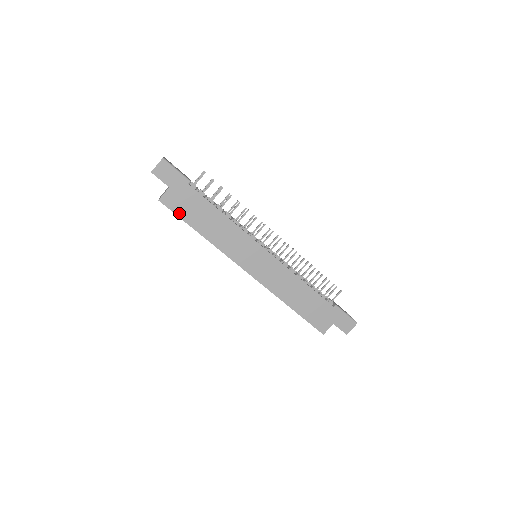
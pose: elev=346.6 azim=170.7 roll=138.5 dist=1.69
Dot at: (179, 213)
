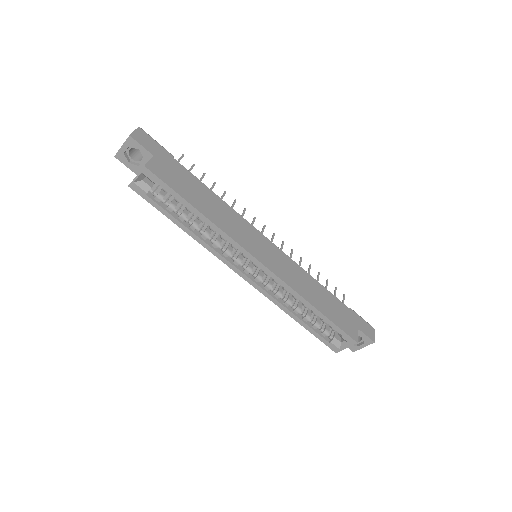
Dot at: (171, 185)
